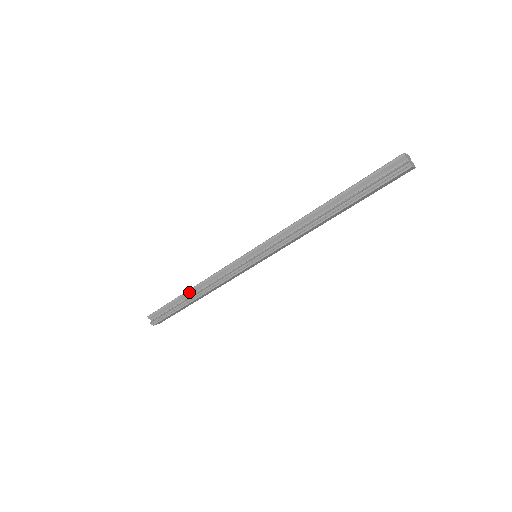
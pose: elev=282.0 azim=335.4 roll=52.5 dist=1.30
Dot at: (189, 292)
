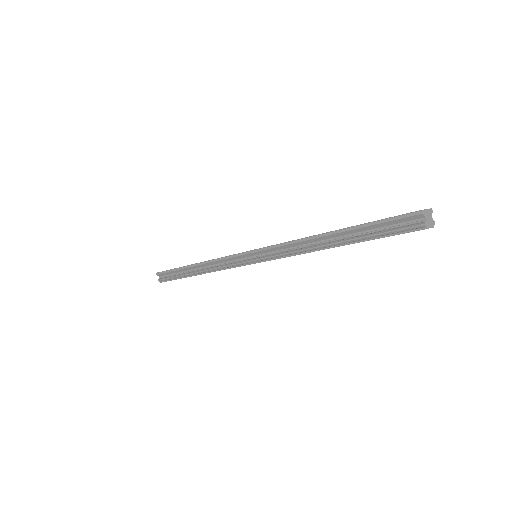
Dot at: (192, 266)
